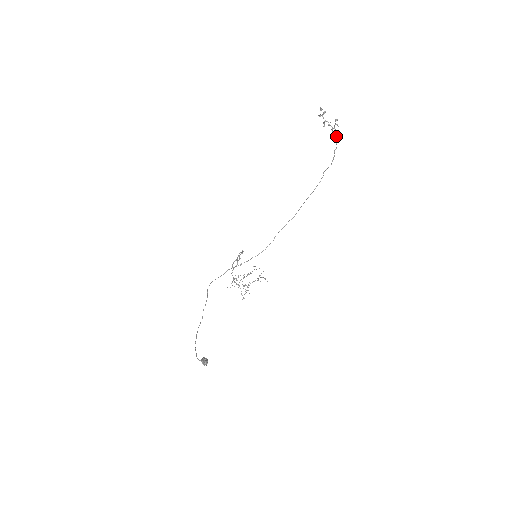
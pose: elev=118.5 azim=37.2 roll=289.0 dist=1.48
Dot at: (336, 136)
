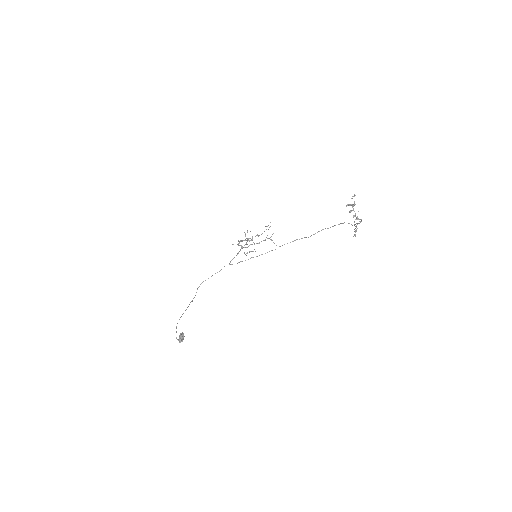
Dot at: (357, 228)
